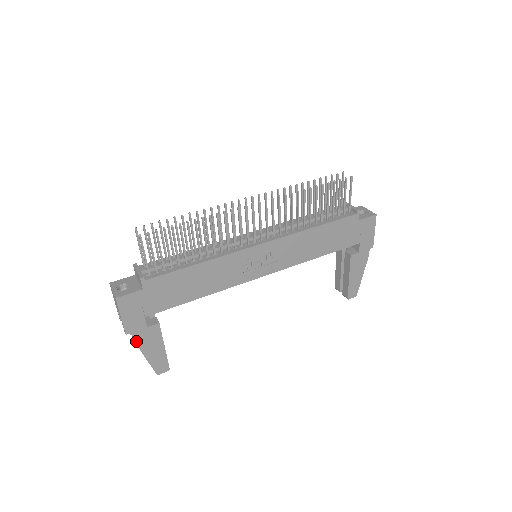
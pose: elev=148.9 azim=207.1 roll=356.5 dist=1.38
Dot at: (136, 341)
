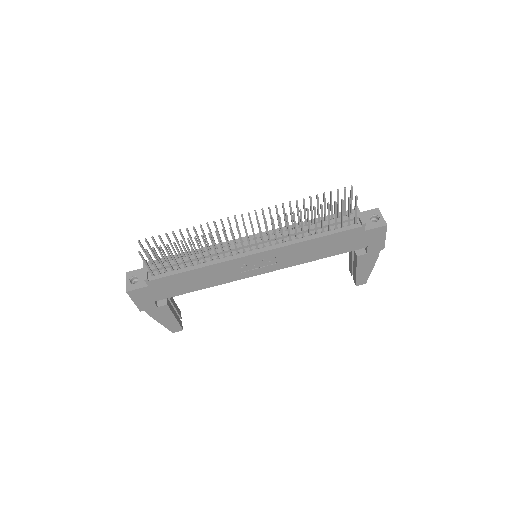
Dot at: (150, 315)
